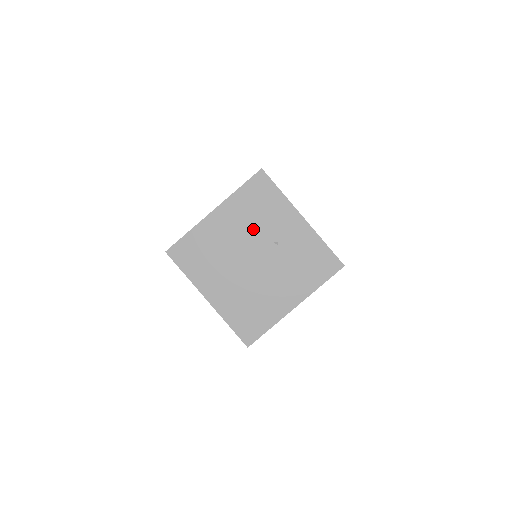
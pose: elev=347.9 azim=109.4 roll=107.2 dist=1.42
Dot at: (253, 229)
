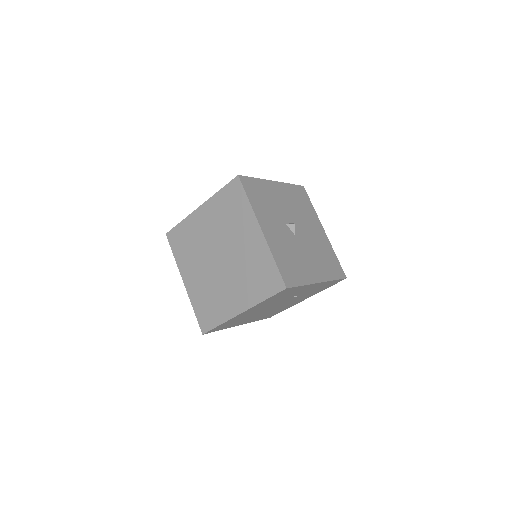
Dot at: (276, 302)
